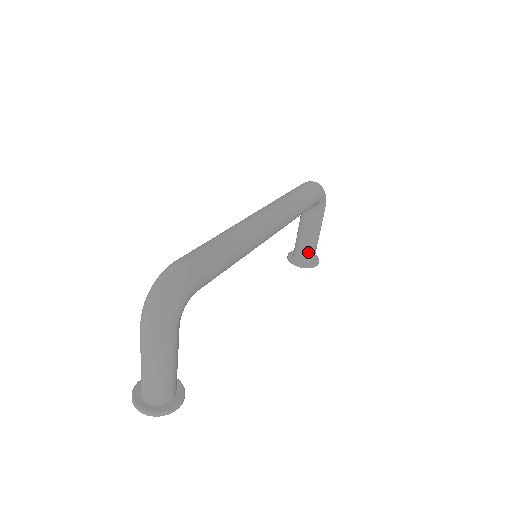
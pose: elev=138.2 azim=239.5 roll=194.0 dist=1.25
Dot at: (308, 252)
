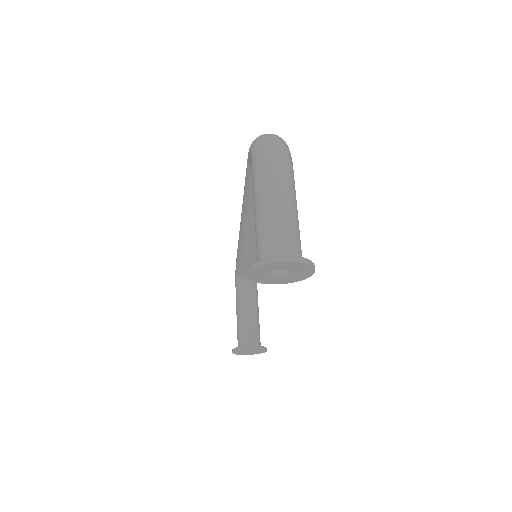
Dot at: (256, 334)
